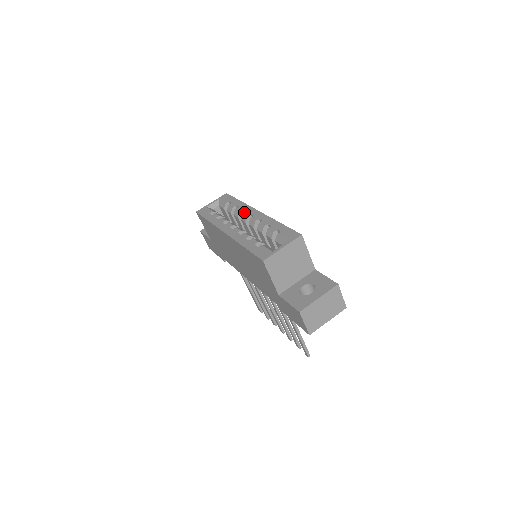
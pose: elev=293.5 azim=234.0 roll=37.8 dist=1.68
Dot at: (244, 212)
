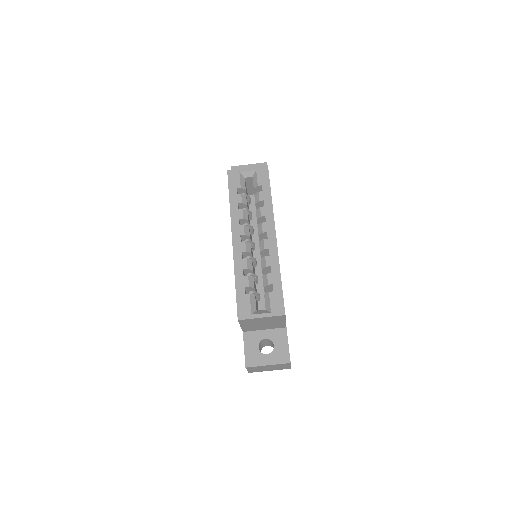
Dot at: (264, 222)
